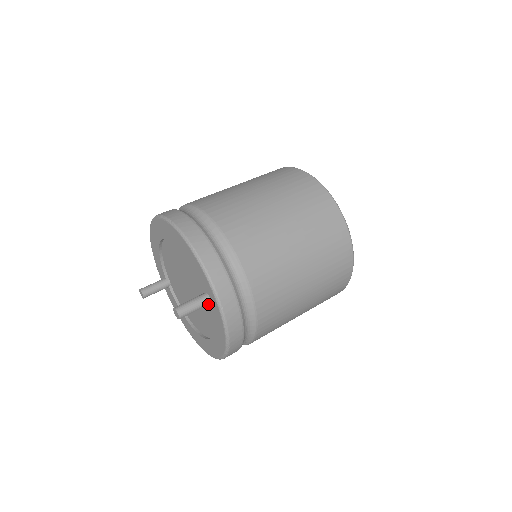
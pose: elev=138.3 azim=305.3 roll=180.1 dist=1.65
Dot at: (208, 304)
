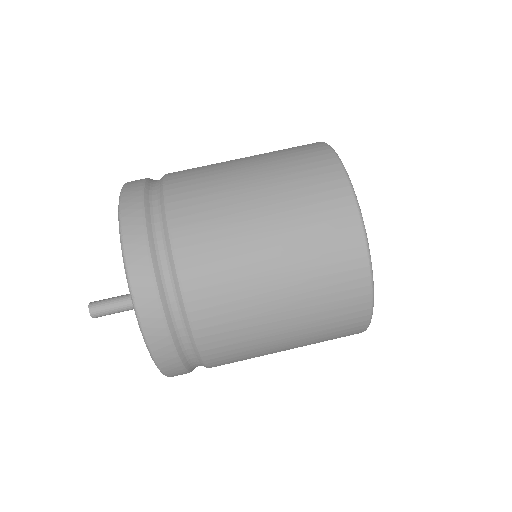
Dot at: occluded
